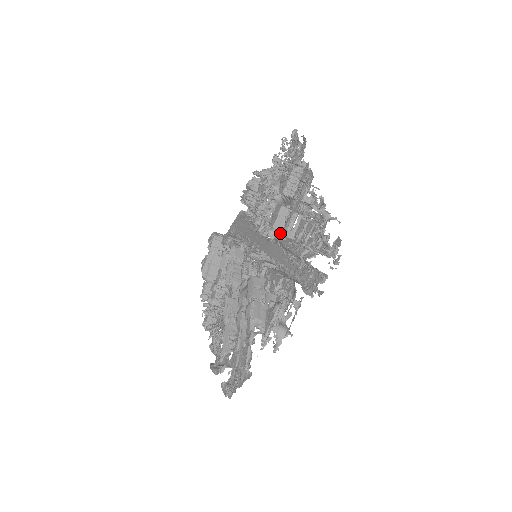
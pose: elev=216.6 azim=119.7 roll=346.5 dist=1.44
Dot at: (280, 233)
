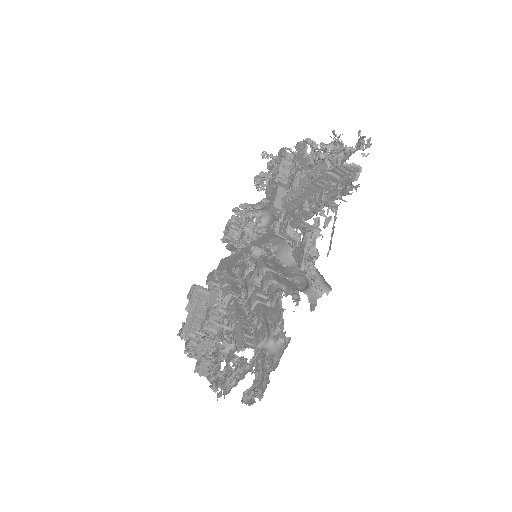
Dot at: (282, 210)
